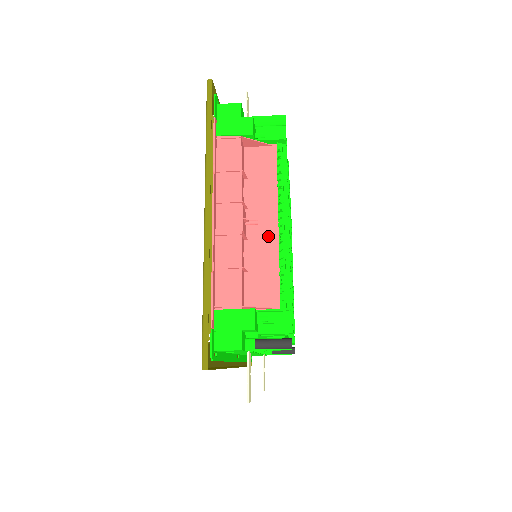
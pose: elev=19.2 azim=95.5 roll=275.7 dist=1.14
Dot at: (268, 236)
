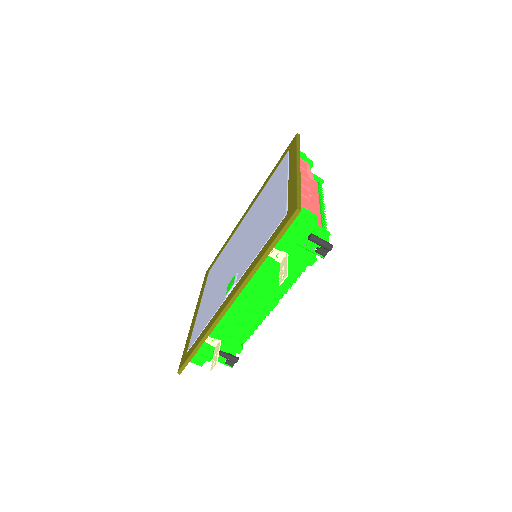
Dot at: (314, 206)
